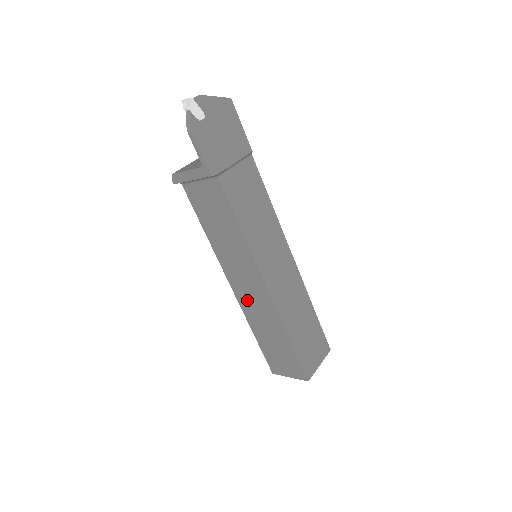
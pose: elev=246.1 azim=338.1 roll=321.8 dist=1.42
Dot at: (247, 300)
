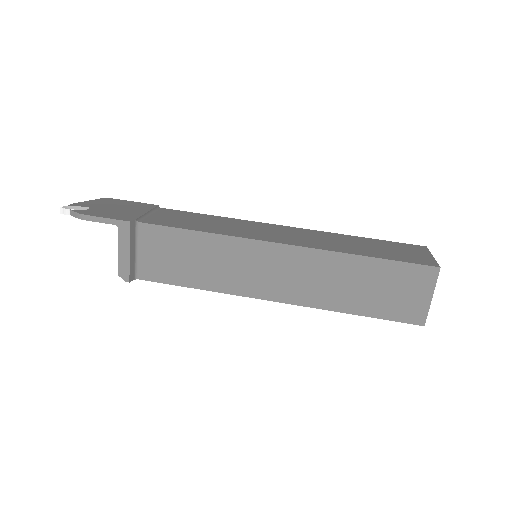
Dot at: (296, 288)
